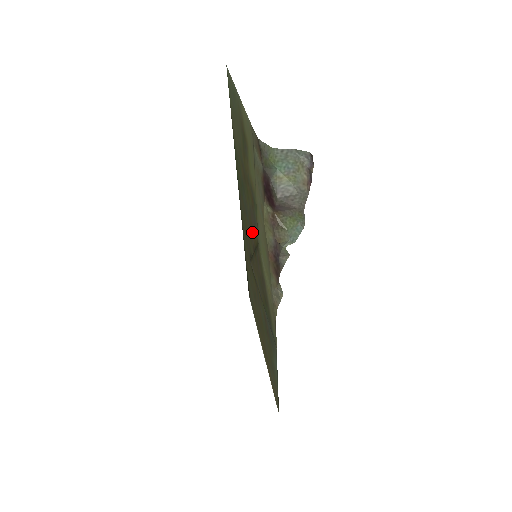
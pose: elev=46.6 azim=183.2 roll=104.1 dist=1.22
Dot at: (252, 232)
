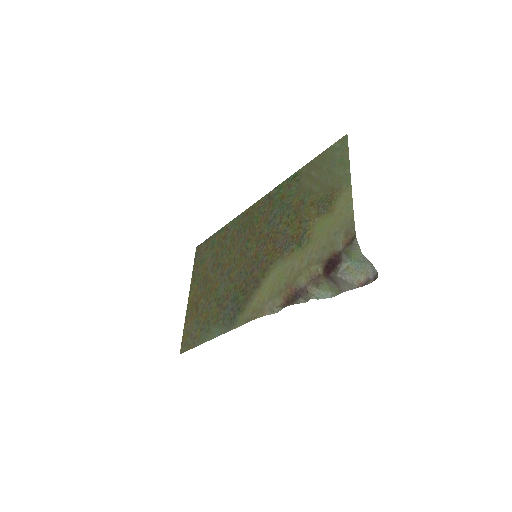
Dot at: (269, 243)
